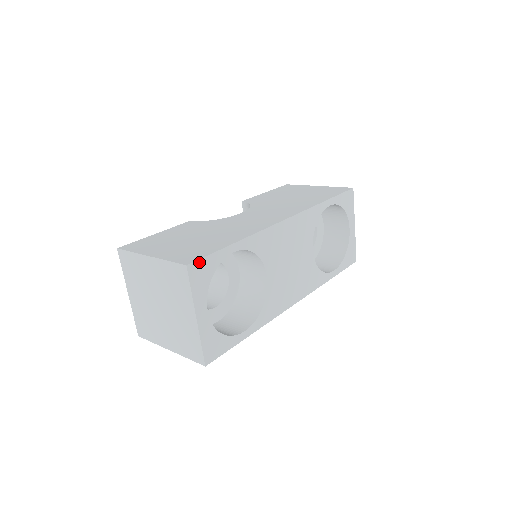
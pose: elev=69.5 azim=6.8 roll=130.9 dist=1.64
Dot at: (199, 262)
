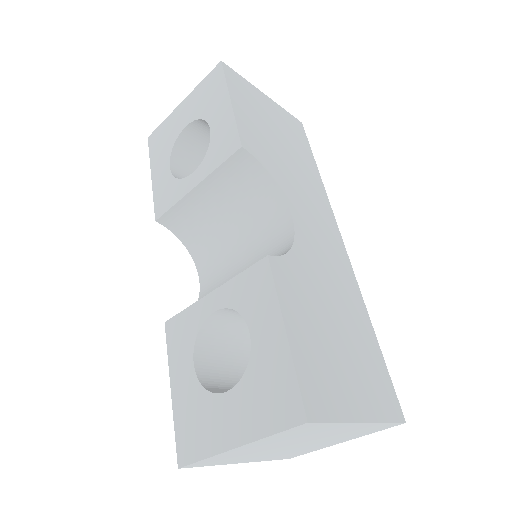
Dot at: (395, 402)
